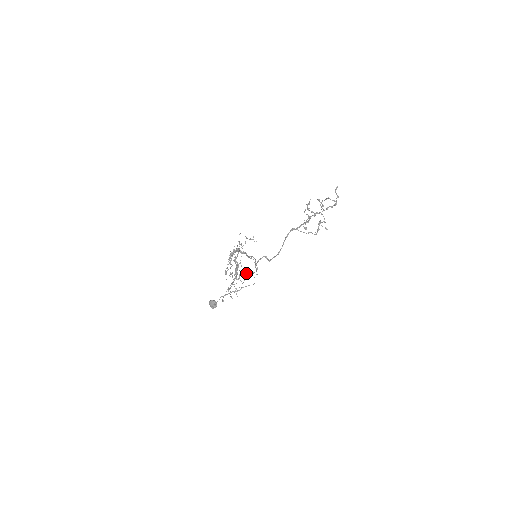
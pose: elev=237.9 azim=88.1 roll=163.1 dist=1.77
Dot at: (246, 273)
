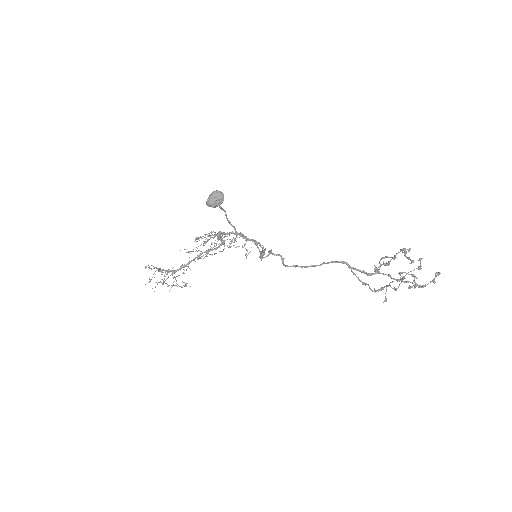
Dot at: occluded
